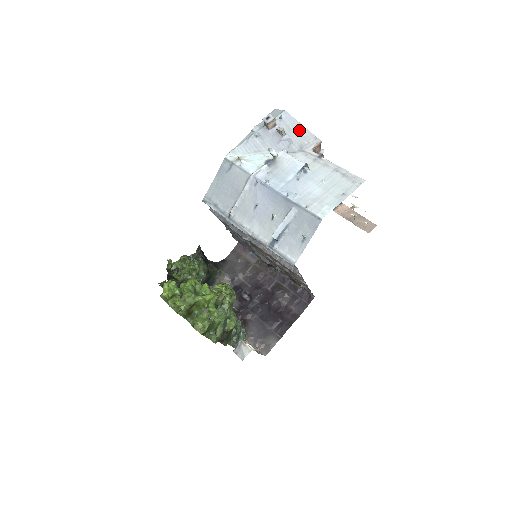
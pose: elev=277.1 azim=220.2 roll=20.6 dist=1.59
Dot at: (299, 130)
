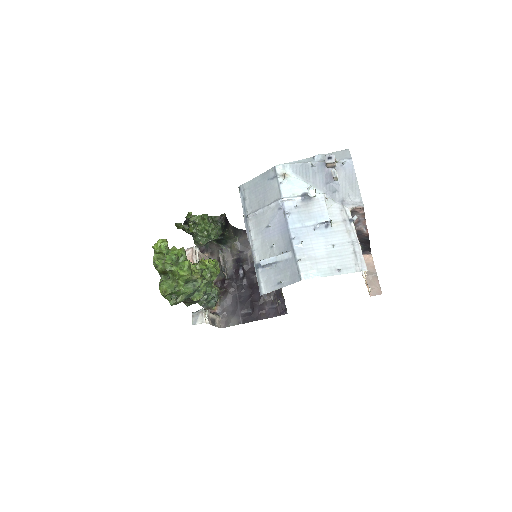
Dot at: (352, 184)
